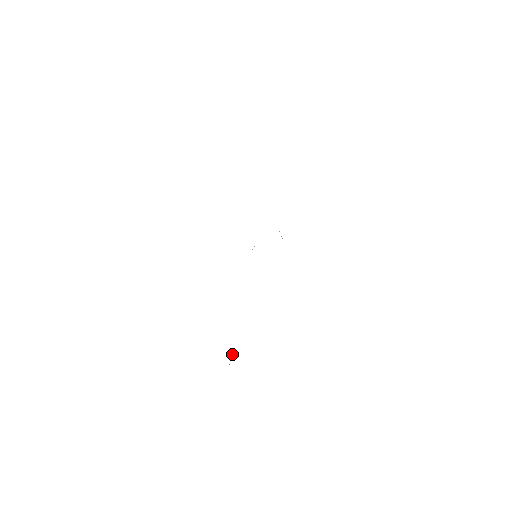
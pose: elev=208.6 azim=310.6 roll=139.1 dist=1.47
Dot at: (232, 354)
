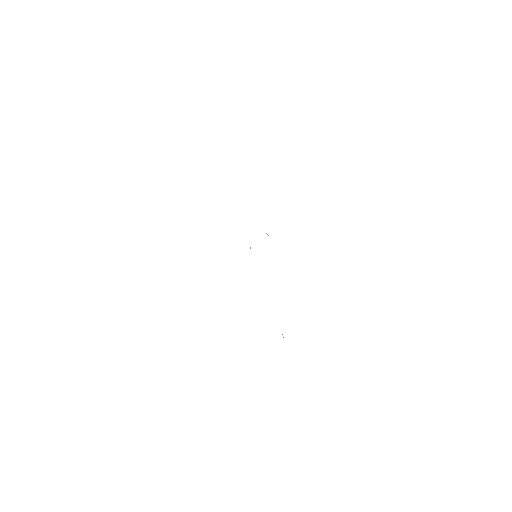
Dot at: occluded
